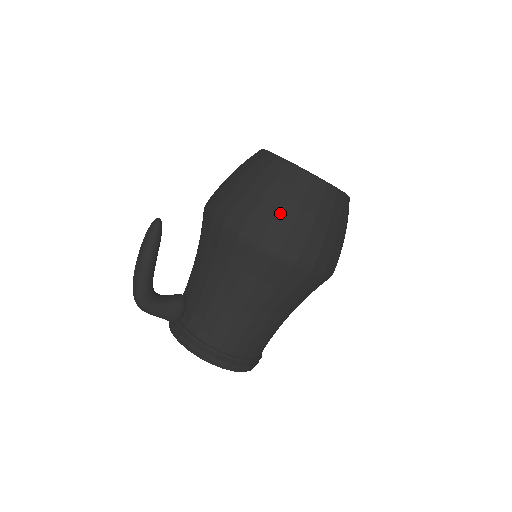
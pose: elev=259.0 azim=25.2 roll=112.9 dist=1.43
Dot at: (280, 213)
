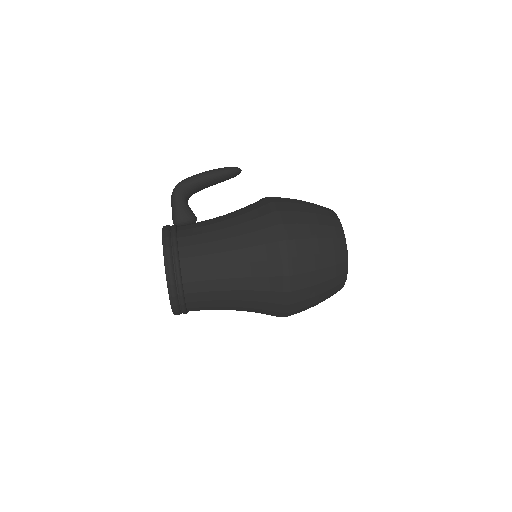
Dot at: (306, 214)
